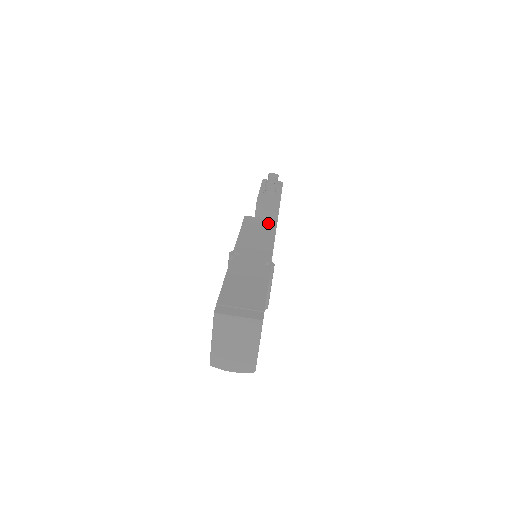
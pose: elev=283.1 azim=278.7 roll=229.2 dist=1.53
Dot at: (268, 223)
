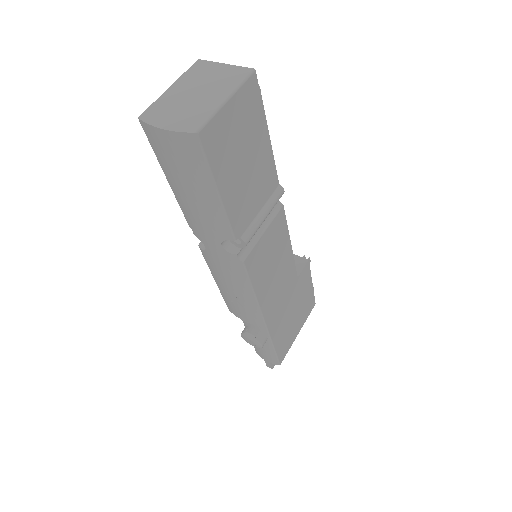
Dot at: occluded
